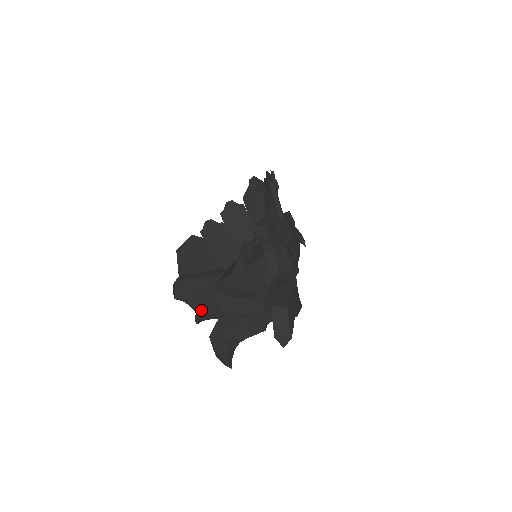
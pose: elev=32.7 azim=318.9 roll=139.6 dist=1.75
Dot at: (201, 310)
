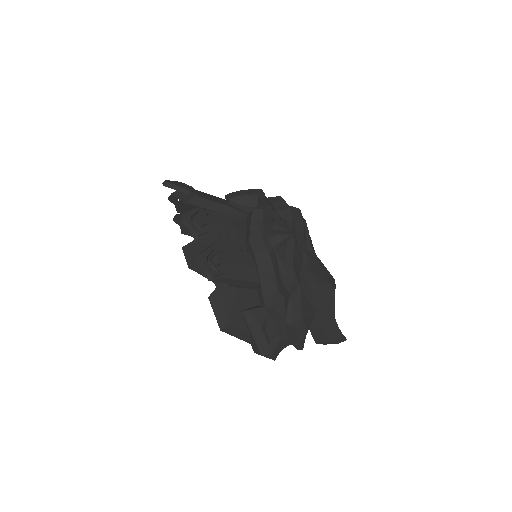
Dot at: occluded
